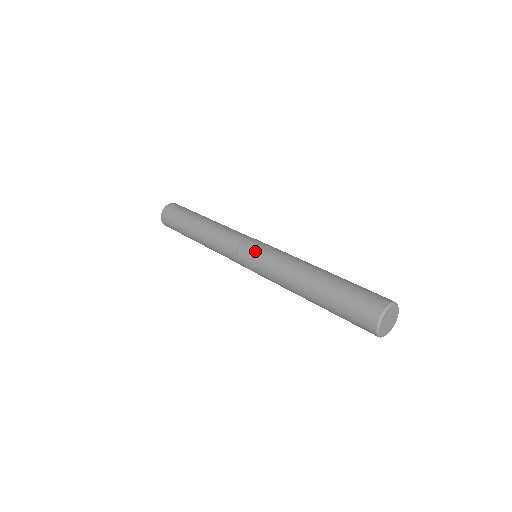
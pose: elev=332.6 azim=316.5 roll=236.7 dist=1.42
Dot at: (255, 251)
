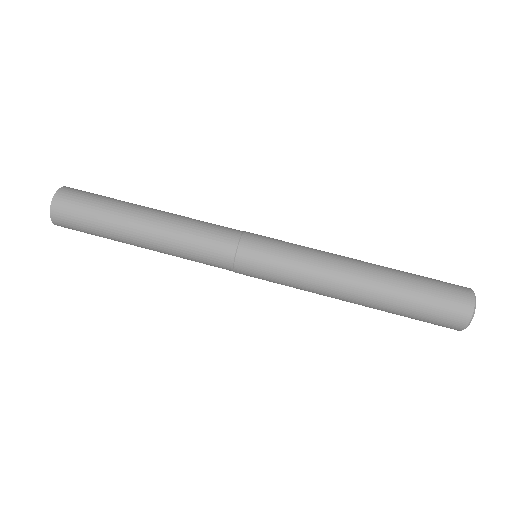
Dot at: (263, 279)
